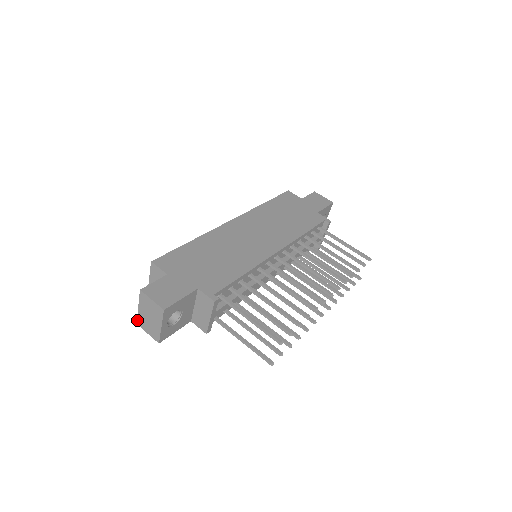
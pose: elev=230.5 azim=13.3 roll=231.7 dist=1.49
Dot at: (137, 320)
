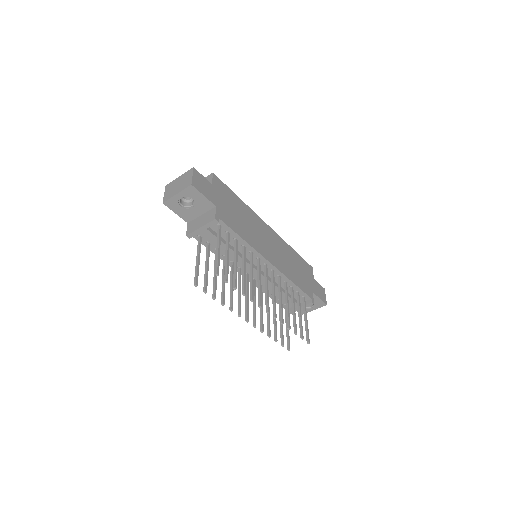
Dot at: (169, 184)
